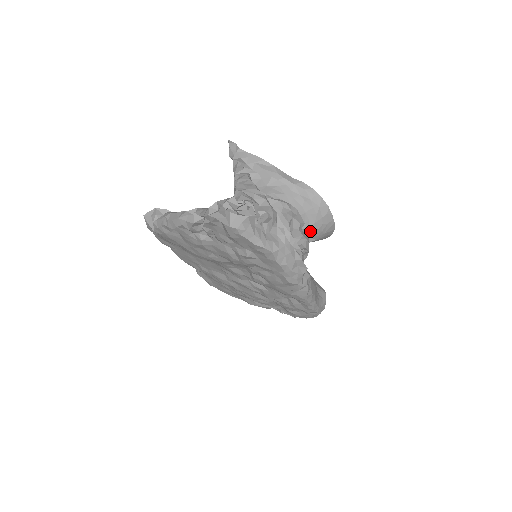
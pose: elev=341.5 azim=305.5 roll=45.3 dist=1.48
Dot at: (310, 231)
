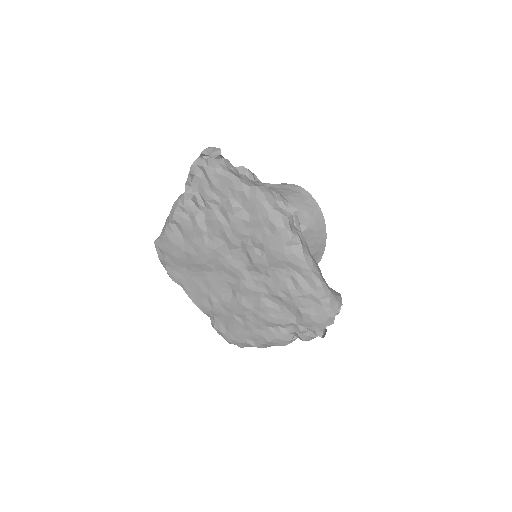
Dot at: (297, 213)
